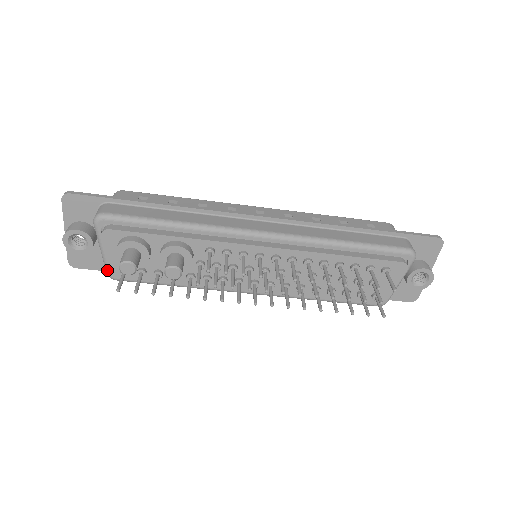
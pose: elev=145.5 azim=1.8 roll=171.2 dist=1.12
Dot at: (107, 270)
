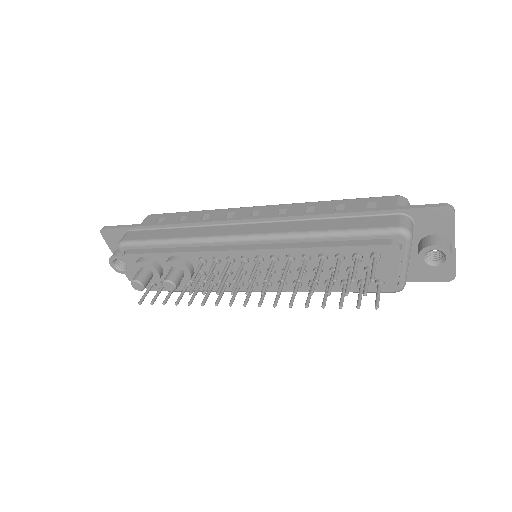
Dot at: occluded
